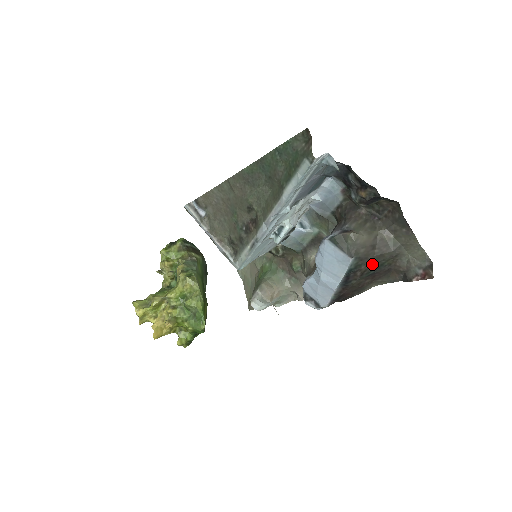
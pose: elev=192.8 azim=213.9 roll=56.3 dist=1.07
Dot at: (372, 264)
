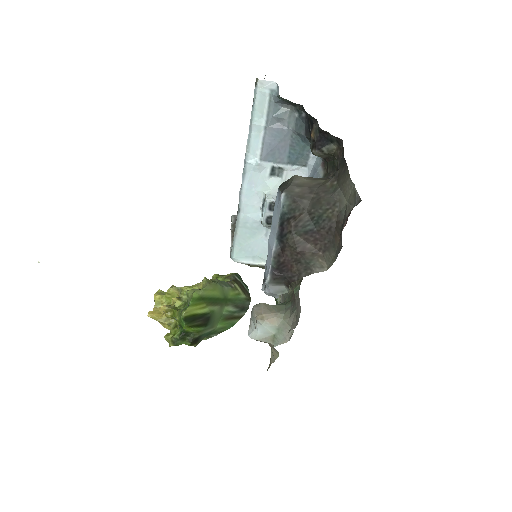
Dot at: (308, 213)
